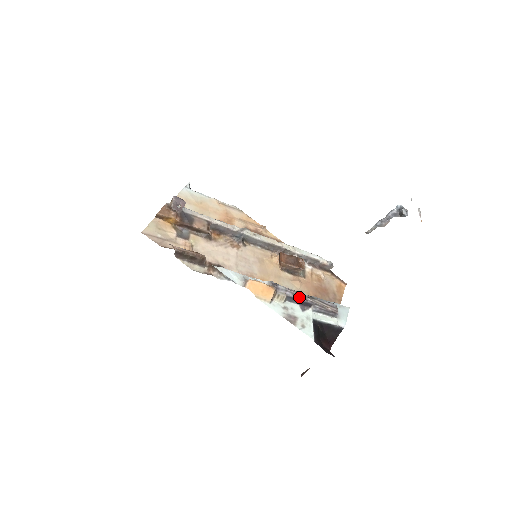
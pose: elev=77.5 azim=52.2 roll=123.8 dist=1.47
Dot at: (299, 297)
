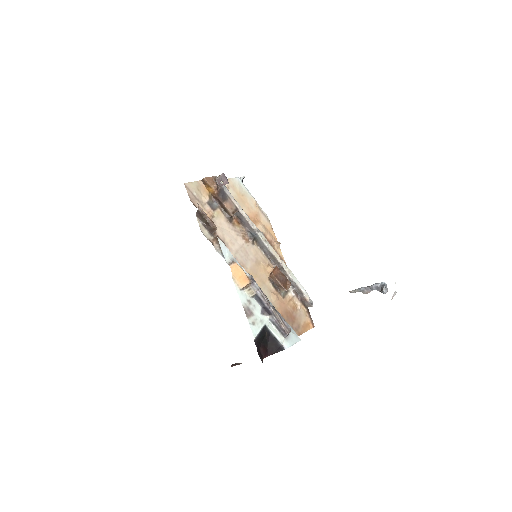
Dot at: (265, 301)
